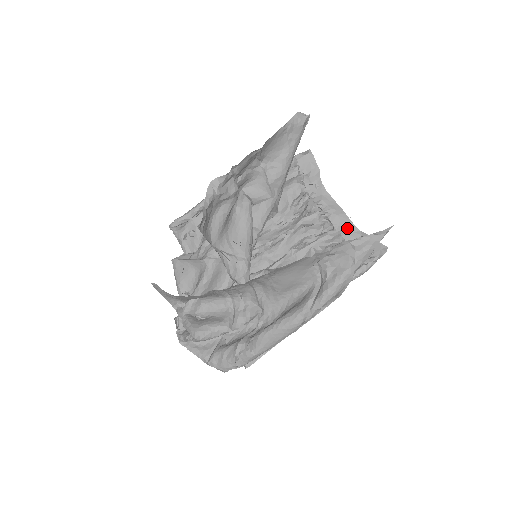
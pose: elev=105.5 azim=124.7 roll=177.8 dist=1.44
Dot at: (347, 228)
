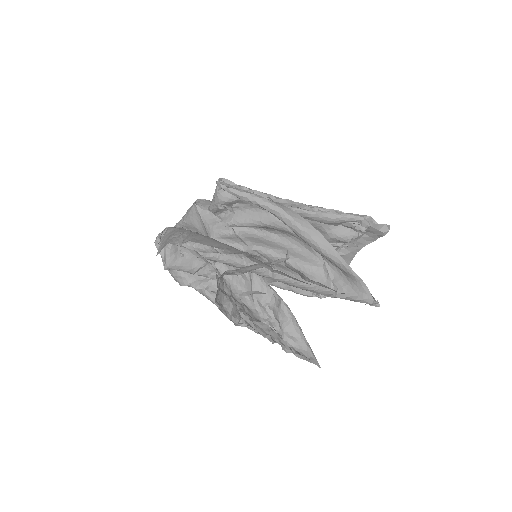
Dot at: occluded
